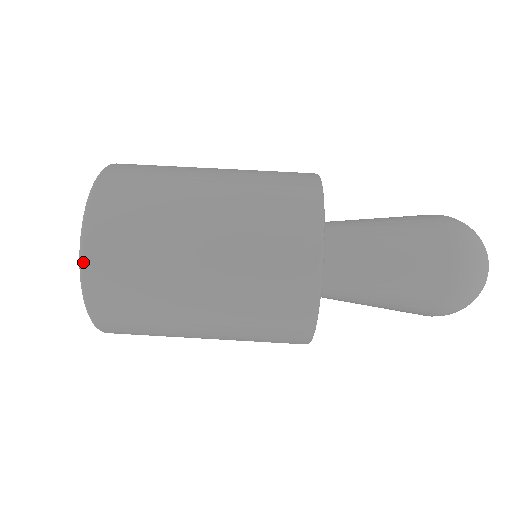
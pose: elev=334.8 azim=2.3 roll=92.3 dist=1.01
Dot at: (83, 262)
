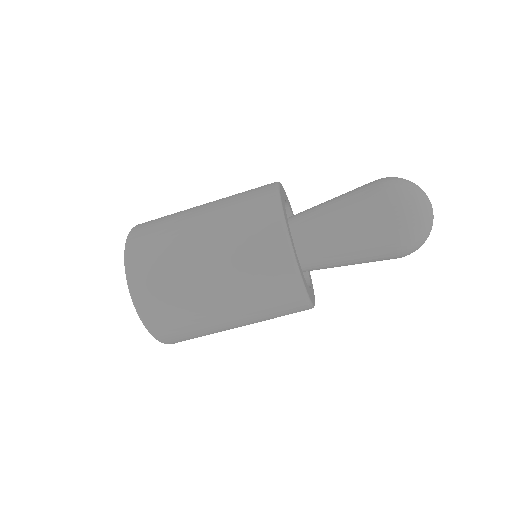
Dot at: (137, 309)
